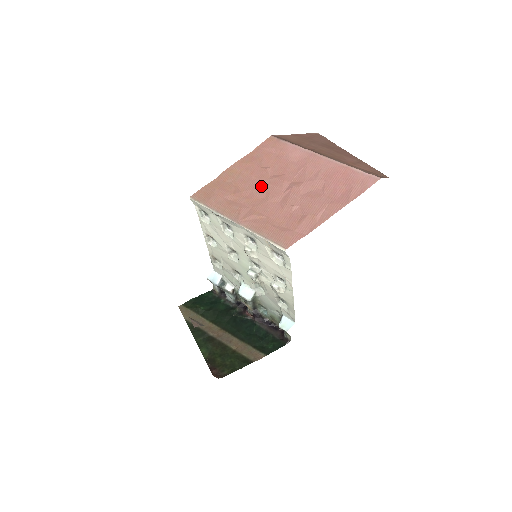
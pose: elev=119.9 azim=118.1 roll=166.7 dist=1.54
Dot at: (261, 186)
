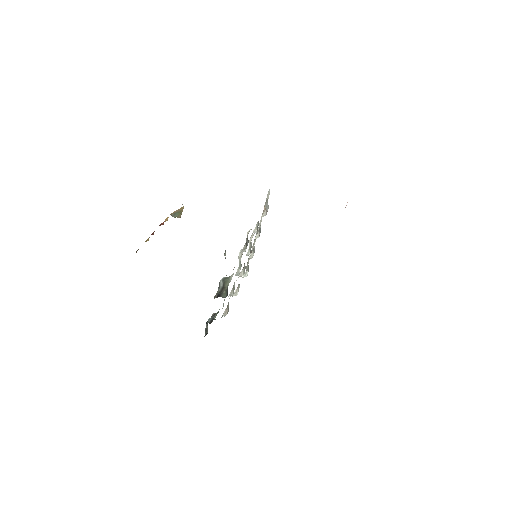
Dot at: occluded
